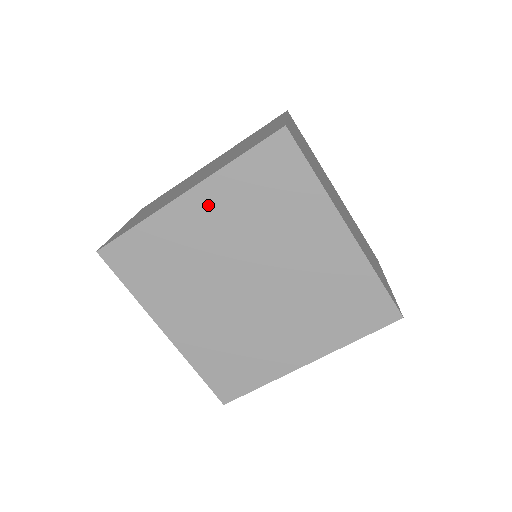
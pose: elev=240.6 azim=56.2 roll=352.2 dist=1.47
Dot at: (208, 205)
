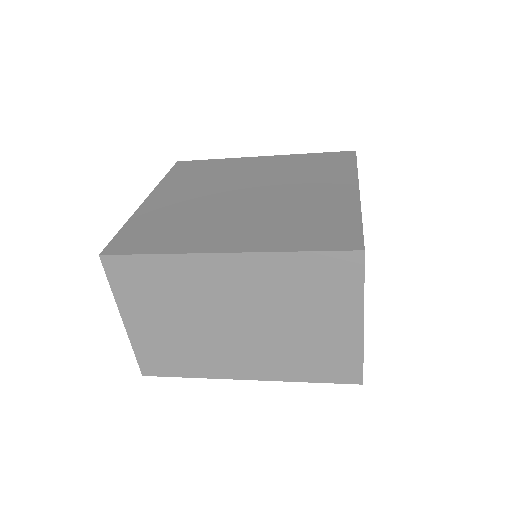
Dot at: occluded
